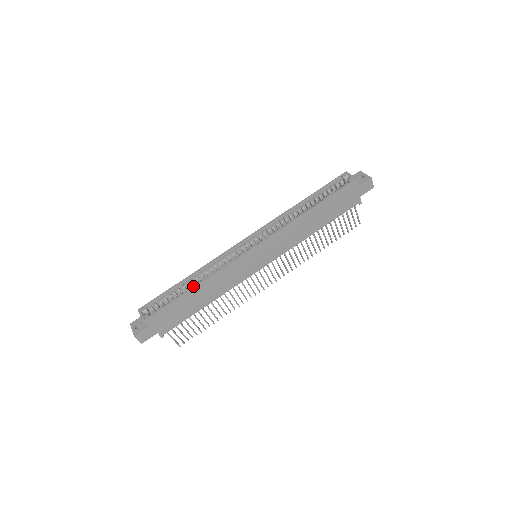
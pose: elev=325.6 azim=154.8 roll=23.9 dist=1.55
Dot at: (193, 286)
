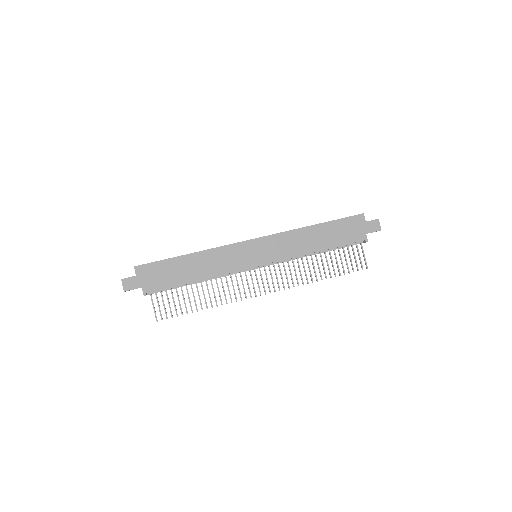
Dot at: (190, 253)
